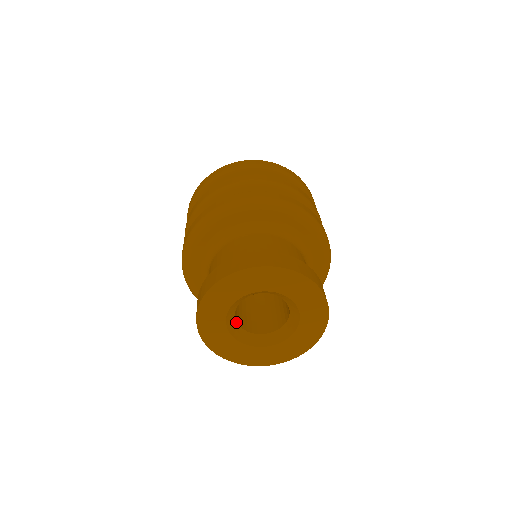
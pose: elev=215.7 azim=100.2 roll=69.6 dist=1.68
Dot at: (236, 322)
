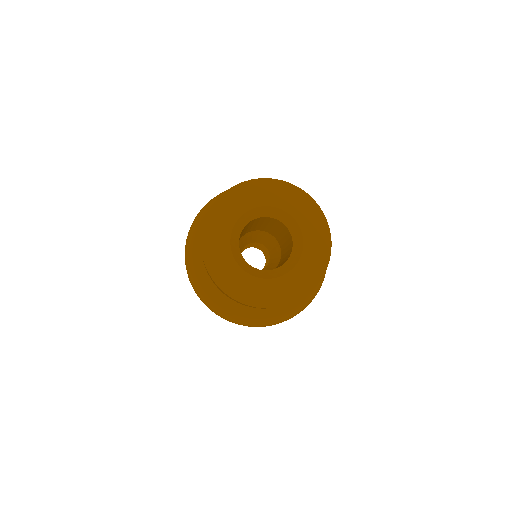
Dot at: (241, 256)
